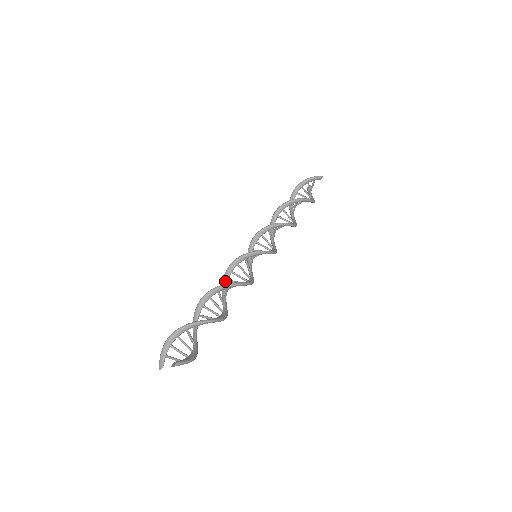
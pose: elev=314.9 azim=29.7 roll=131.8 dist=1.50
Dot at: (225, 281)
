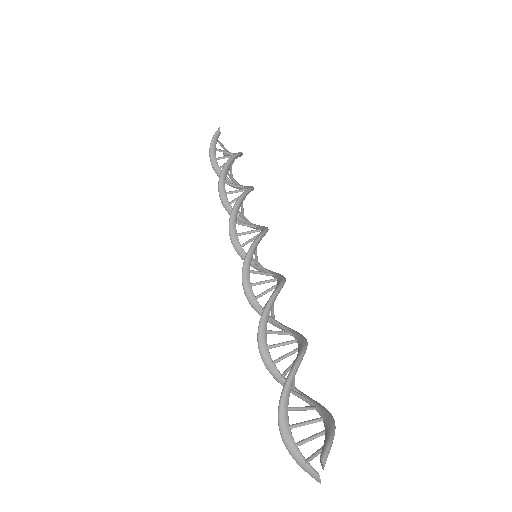
Dot at: occluded
